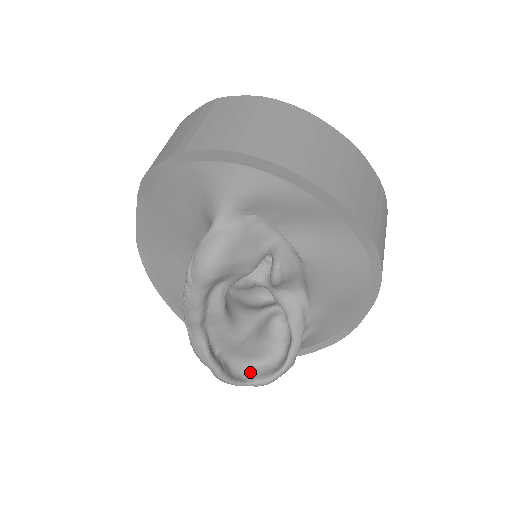
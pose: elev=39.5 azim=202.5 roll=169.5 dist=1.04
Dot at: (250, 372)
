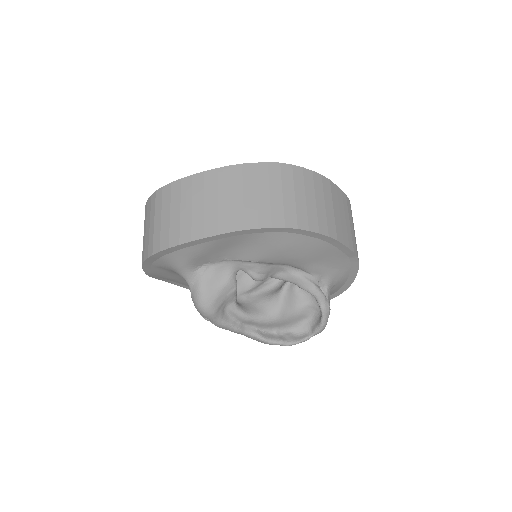
Dot at: (309, 327)
